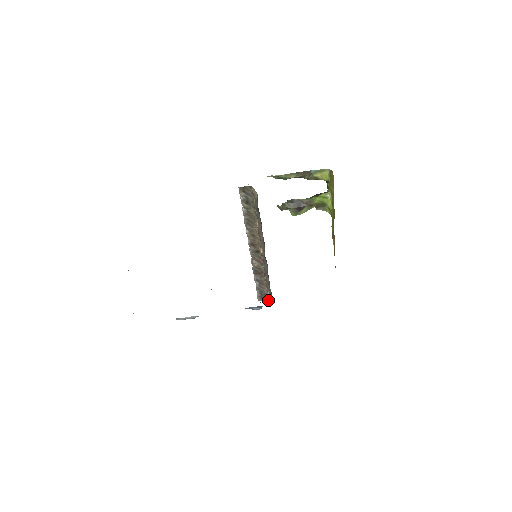
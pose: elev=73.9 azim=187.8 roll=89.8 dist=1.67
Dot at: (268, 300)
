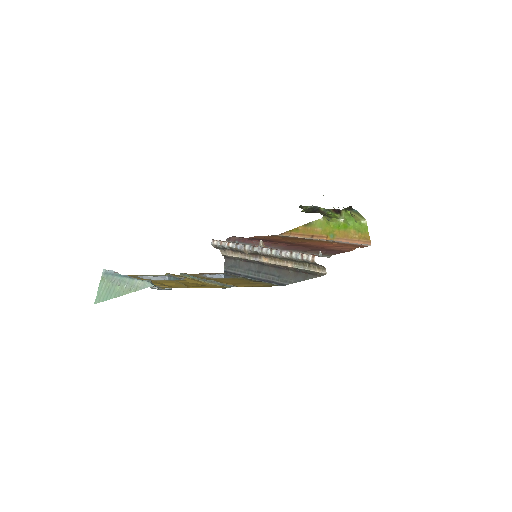
Dot at: (221, 251)
